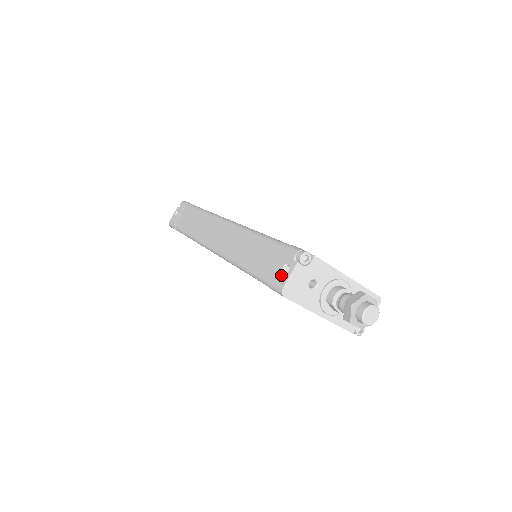
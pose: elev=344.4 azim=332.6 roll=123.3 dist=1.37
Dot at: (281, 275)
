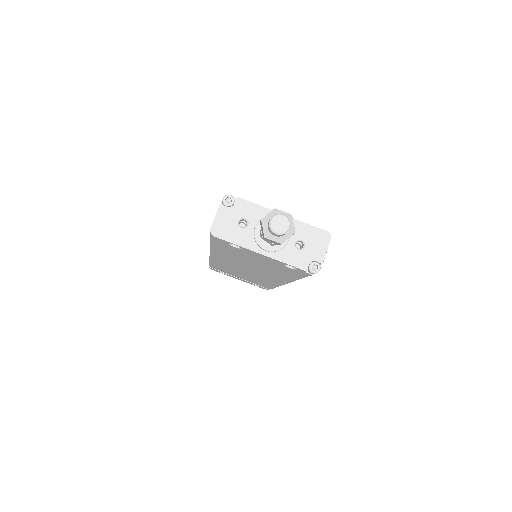
Dot at: occluded
